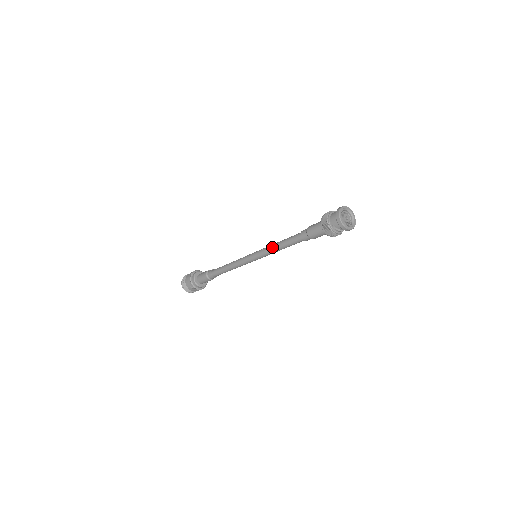
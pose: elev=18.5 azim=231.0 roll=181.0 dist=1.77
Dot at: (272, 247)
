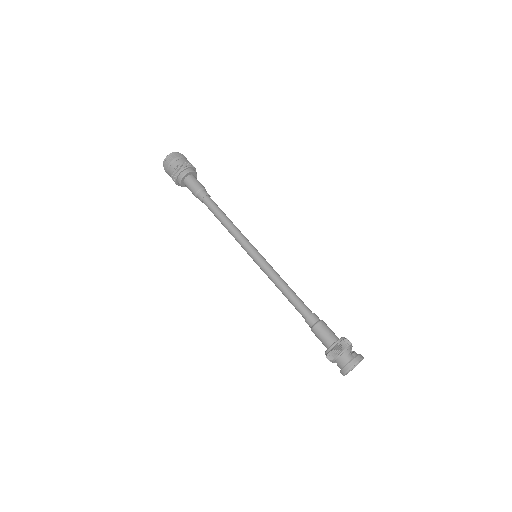
Dot at: (275, 282)
